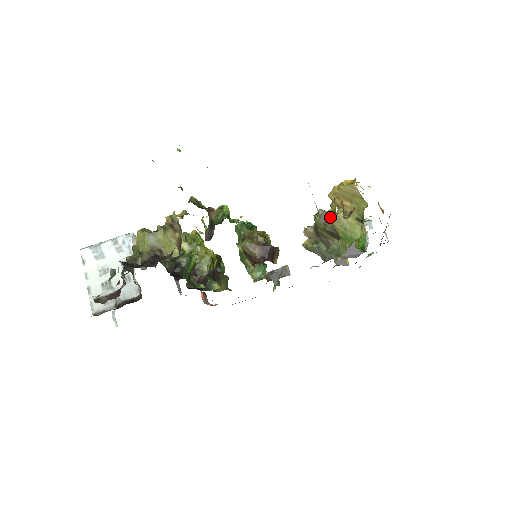
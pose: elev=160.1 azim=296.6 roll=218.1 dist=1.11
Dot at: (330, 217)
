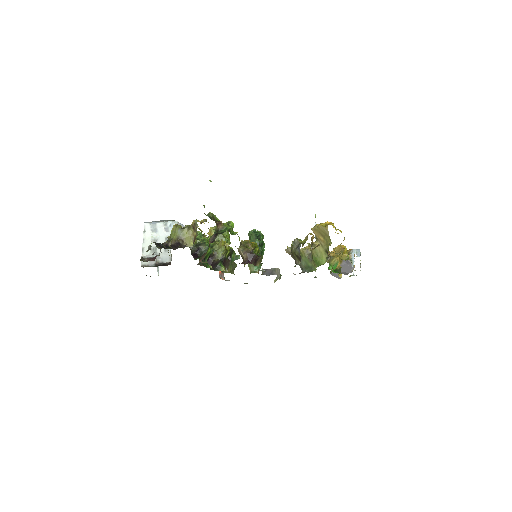
Dot at: (300, 246)
